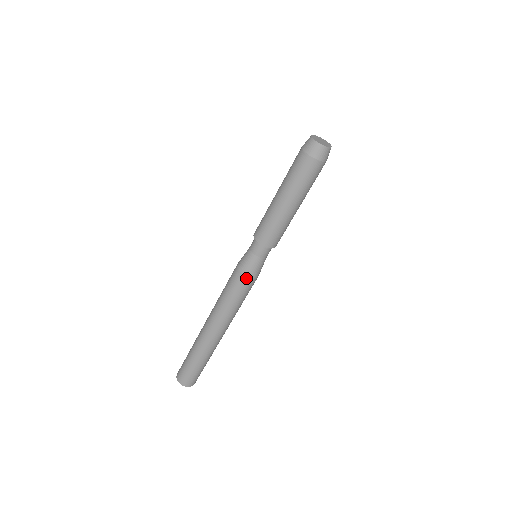
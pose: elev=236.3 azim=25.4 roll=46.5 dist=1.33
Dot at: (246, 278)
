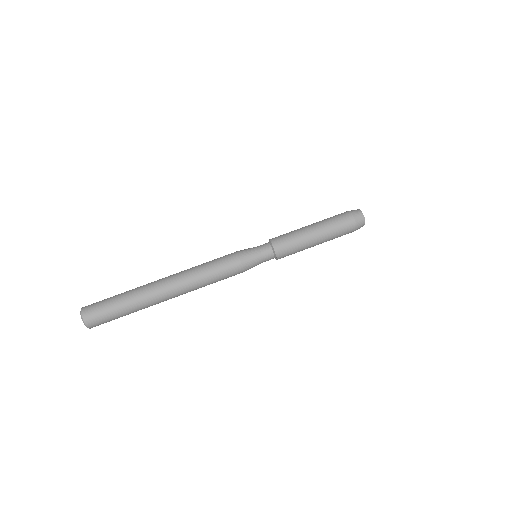
Dot at: (240, 264)
